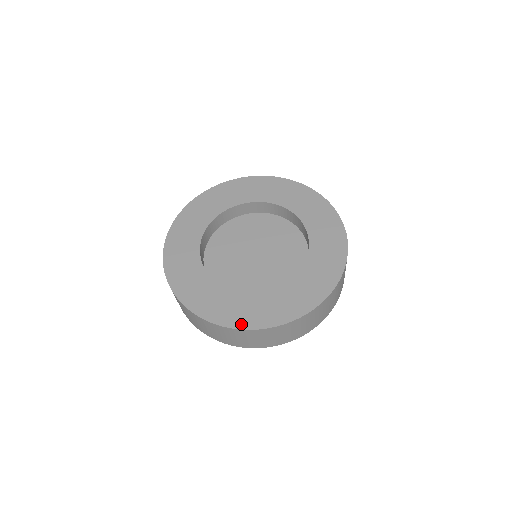
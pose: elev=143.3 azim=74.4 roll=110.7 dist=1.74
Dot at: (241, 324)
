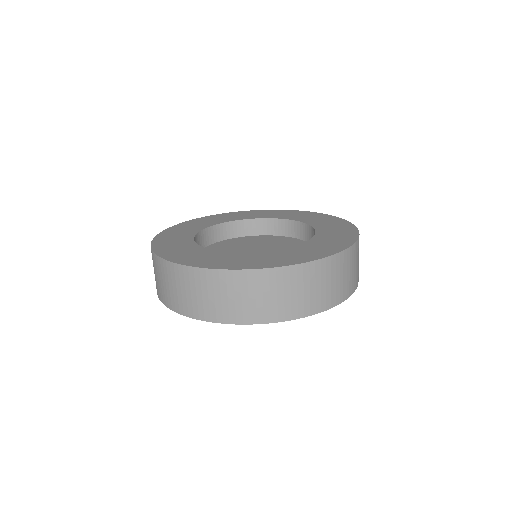
Dot at: (210, 266)
